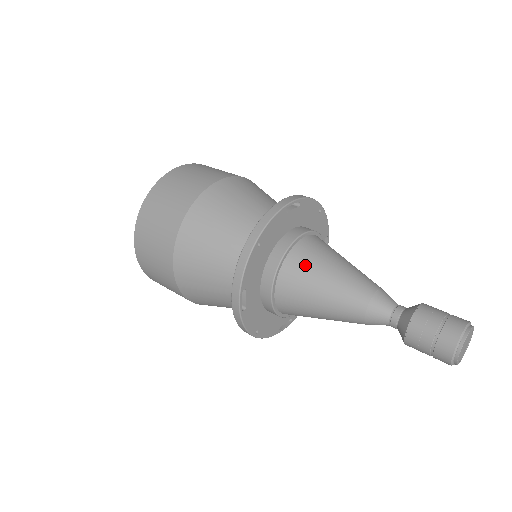
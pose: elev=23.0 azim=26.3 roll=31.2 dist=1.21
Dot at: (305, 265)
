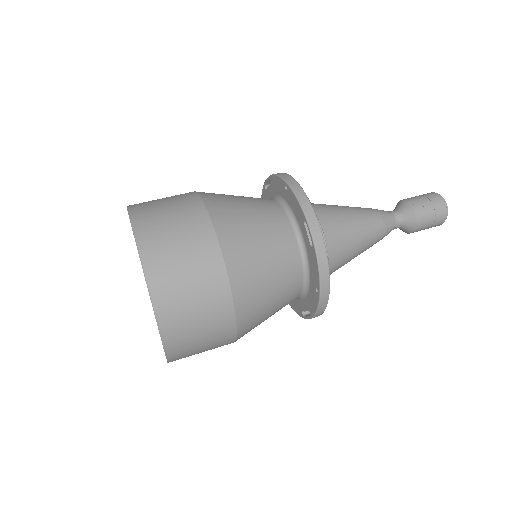
Dot at: (324, 206)
